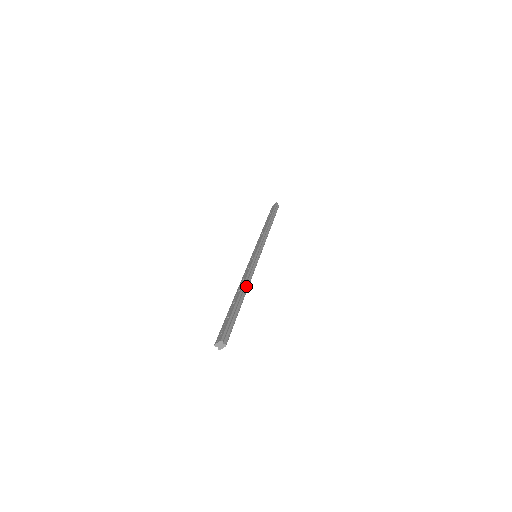
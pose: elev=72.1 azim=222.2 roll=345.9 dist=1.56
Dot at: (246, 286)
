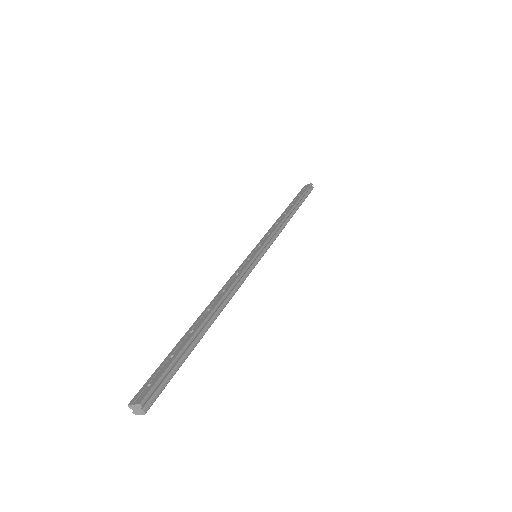
Dot at: (222, 305)
